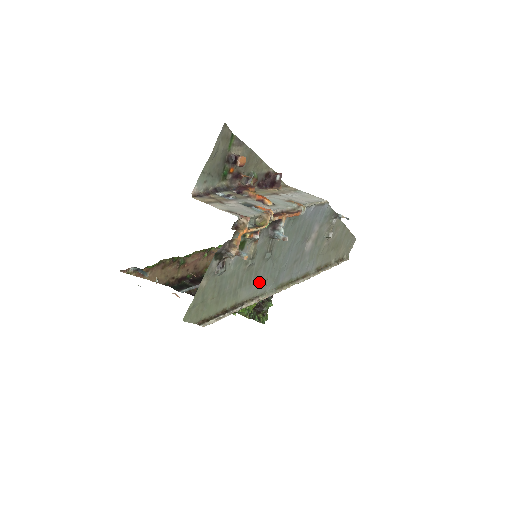
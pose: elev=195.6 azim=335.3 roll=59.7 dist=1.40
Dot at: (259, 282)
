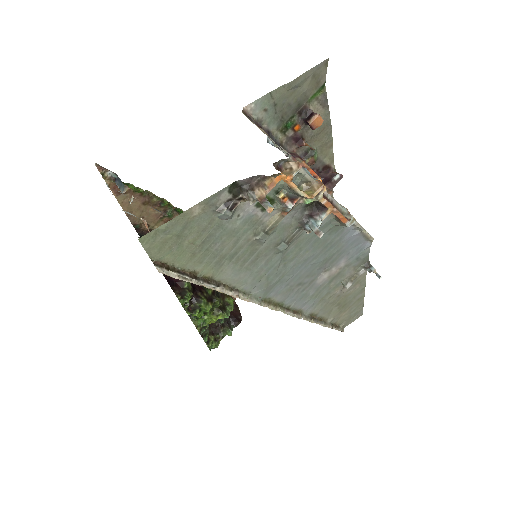
Dot at: (252, 273)
